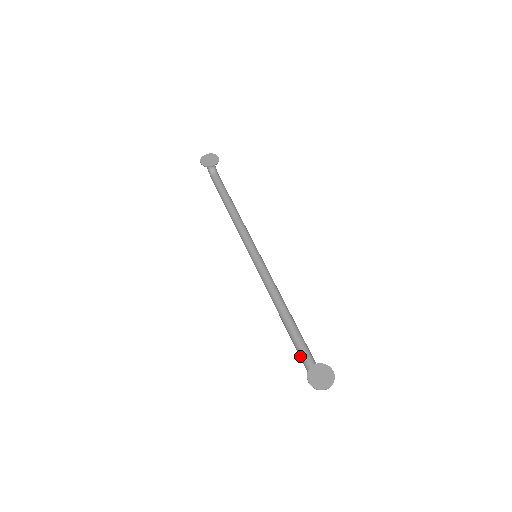
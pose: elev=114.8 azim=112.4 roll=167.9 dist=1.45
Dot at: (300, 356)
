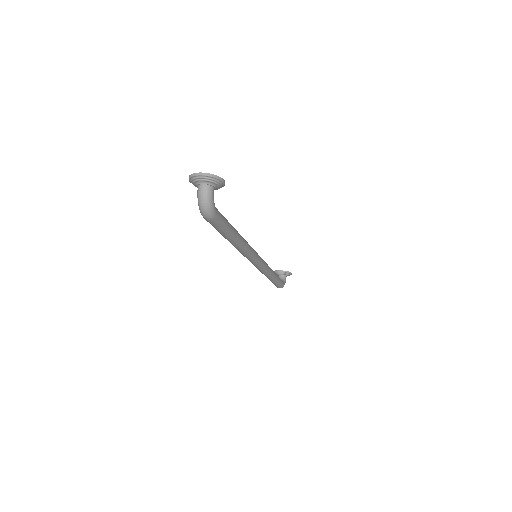
Dot at: occluded
